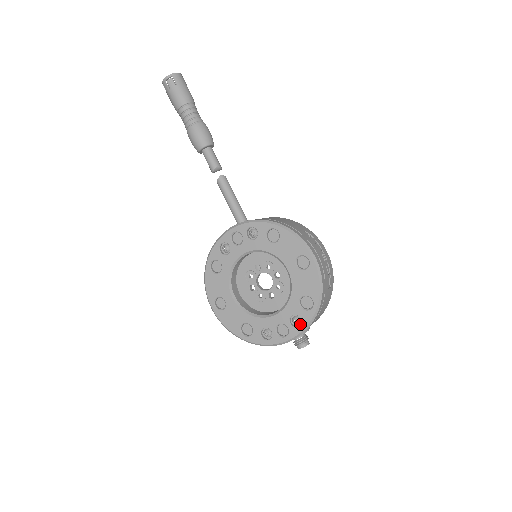
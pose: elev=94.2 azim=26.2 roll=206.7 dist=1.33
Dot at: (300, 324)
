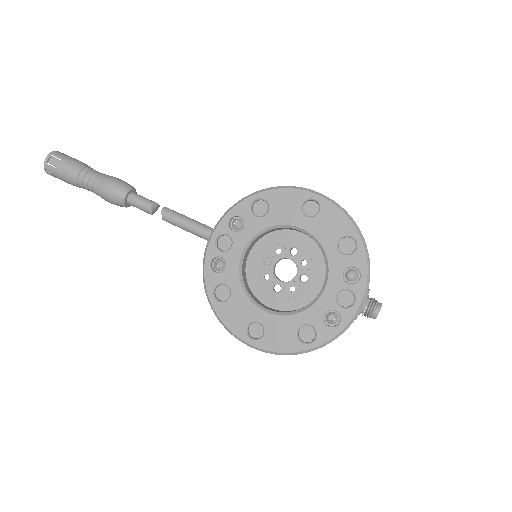
Dot at: (358, 276)
